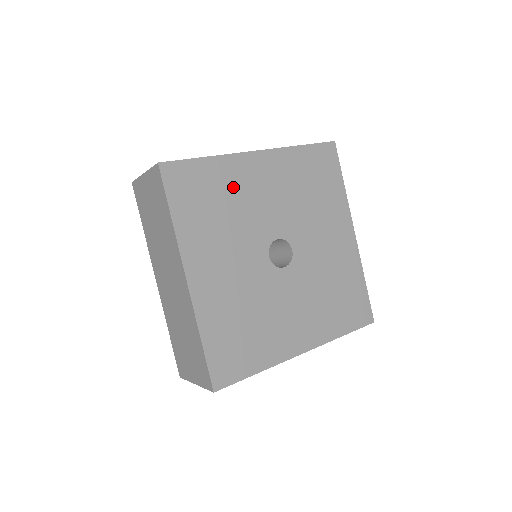
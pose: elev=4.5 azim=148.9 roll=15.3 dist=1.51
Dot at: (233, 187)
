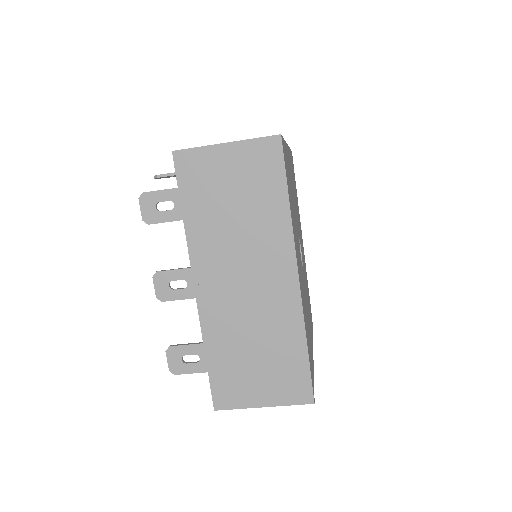
Dot at: (298, 211)
